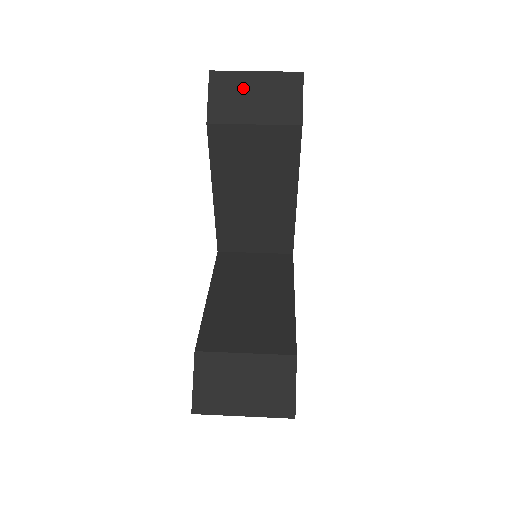
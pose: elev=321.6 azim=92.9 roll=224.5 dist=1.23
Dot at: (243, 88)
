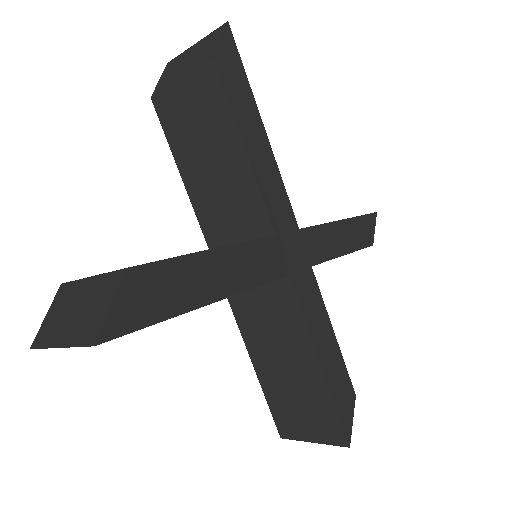
Dot at: (183, 60)
